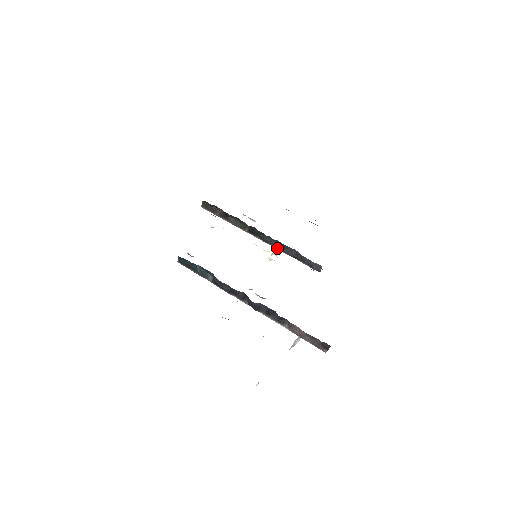
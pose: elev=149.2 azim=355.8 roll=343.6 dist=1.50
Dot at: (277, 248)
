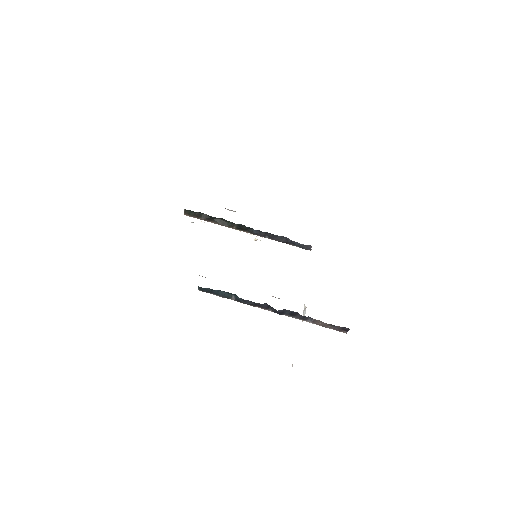
Dot at: occluded
